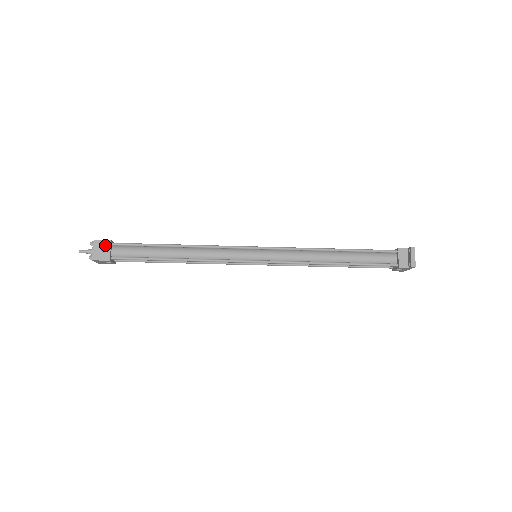
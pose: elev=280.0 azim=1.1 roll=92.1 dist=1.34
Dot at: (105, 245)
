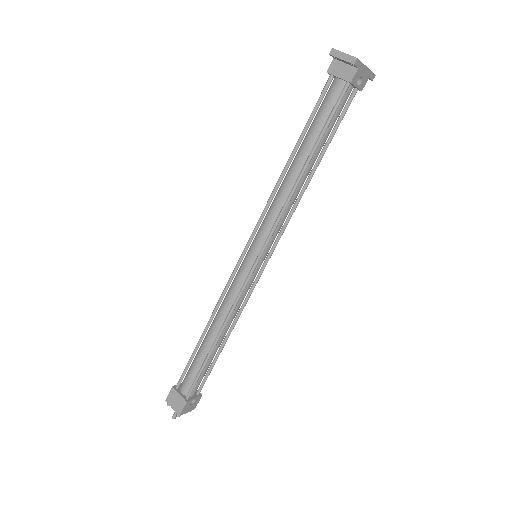
Dot at: (173, 395)
